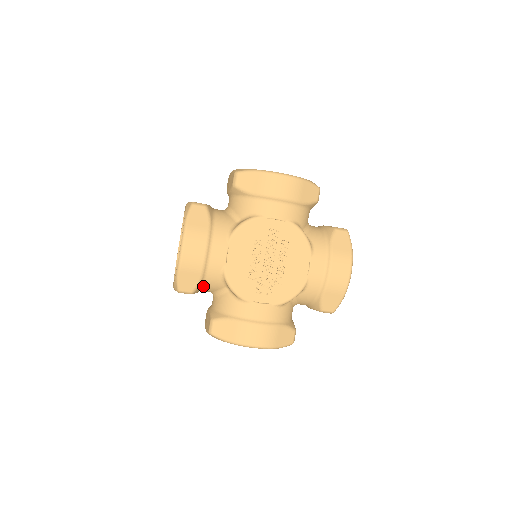
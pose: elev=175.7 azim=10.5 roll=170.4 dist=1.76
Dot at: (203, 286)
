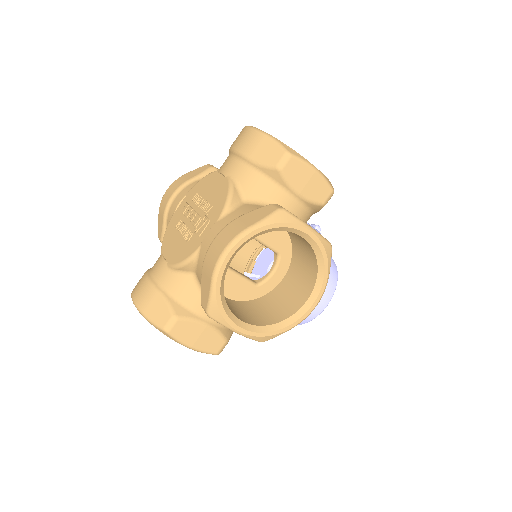
Dot at: (181, 302)
